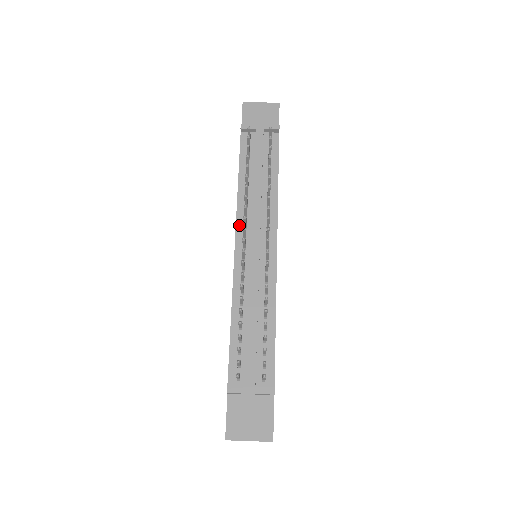
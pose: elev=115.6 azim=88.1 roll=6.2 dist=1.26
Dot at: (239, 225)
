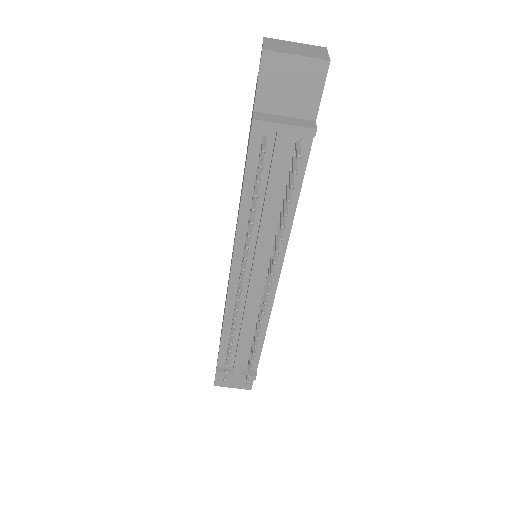
Dot at: (237, 253)
